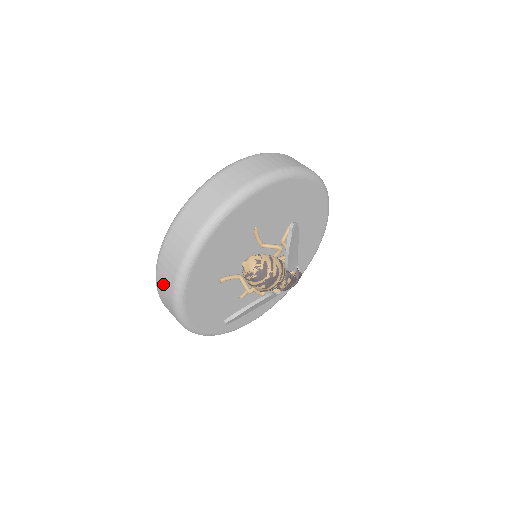
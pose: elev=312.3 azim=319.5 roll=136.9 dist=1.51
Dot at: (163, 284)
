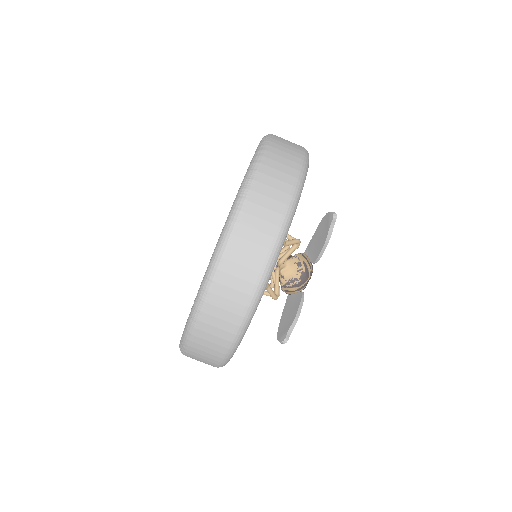
Dot at: (213, 329)
